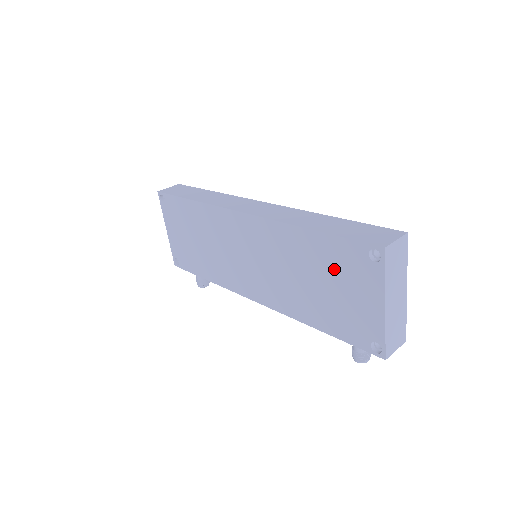
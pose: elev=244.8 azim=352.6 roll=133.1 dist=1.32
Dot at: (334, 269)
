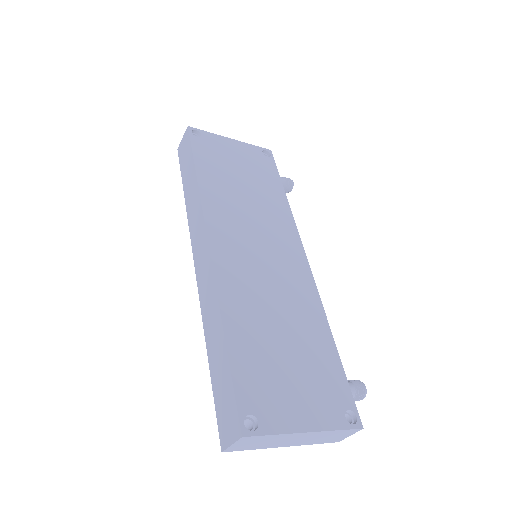
Dot at: occluded
